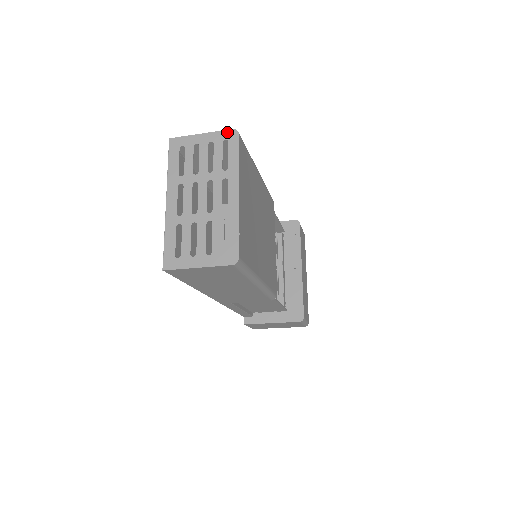
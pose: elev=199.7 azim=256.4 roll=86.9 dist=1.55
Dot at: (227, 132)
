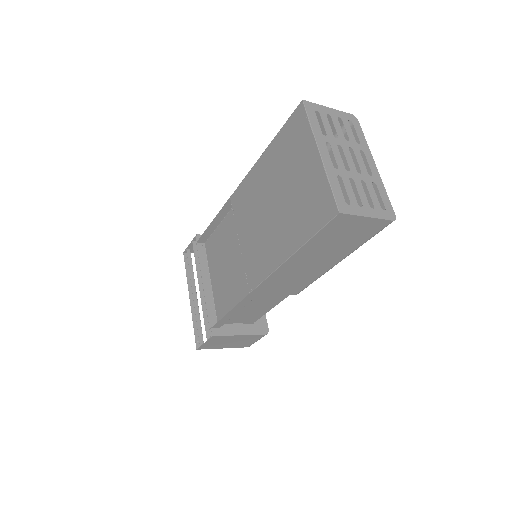
Dot at: (349, 115)
